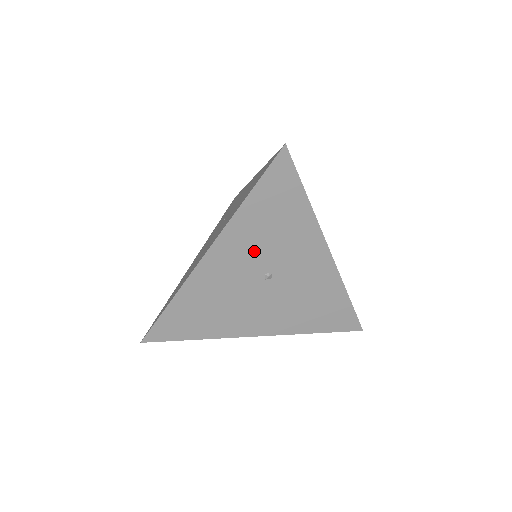
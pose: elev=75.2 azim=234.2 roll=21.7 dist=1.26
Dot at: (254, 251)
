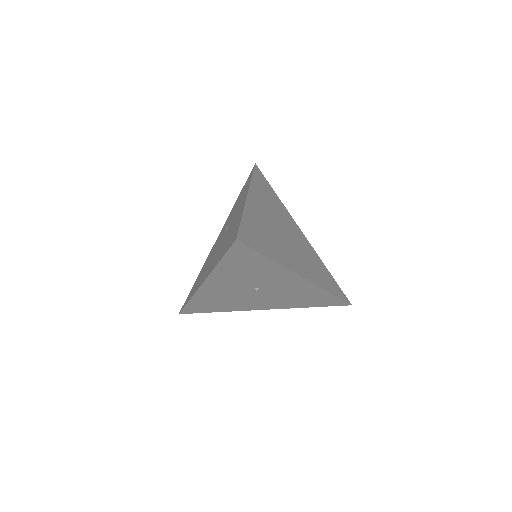
Dot at: (239, 281)
